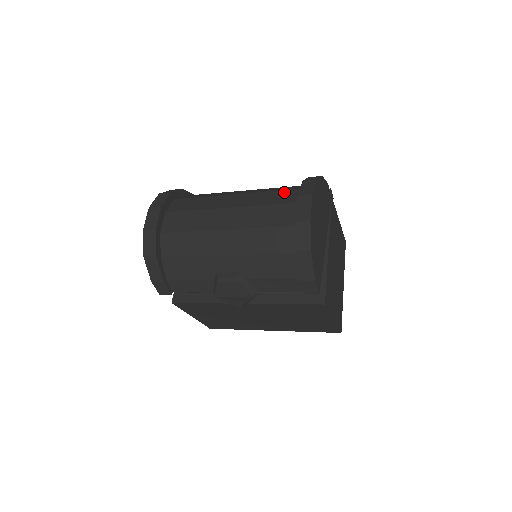
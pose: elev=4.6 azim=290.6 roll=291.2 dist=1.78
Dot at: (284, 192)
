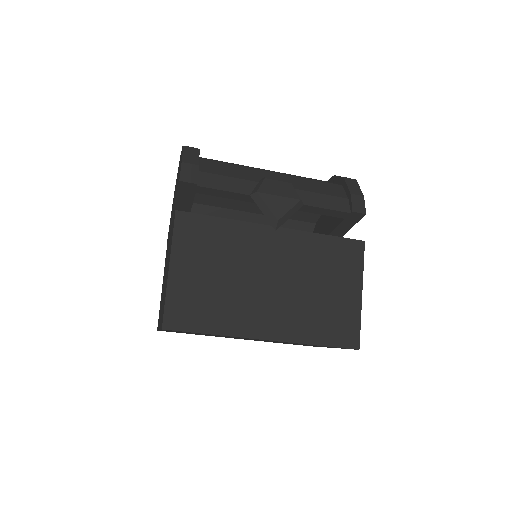
Dot at: occluded
